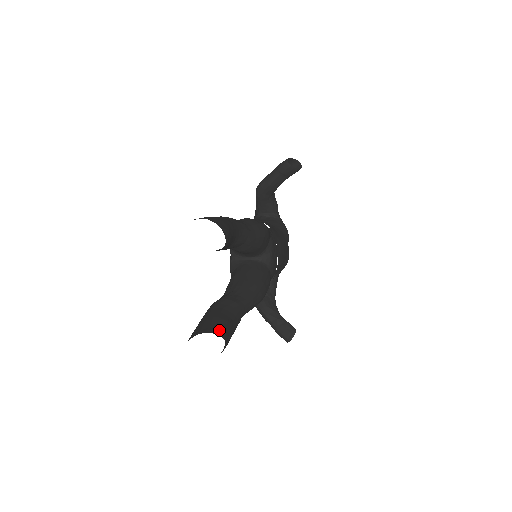
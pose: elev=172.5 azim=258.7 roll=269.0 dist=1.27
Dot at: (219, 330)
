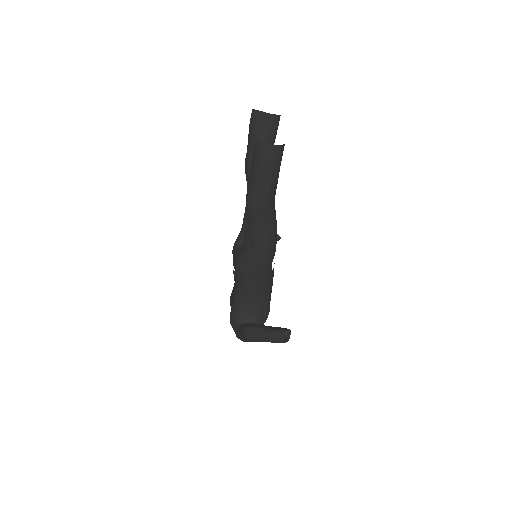
Dot at: occluded
